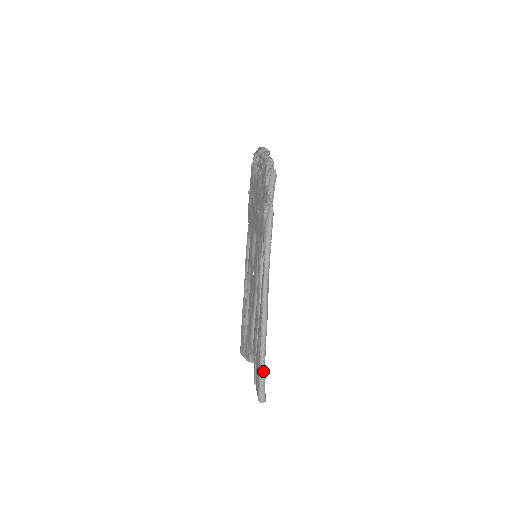
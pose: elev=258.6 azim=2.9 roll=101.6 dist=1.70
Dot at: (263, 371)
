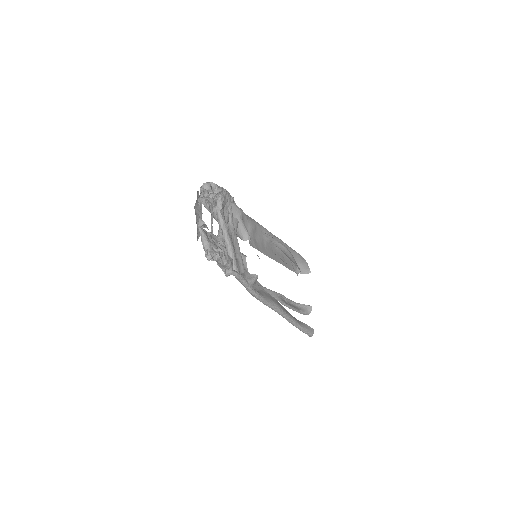
Dot at: (300, 329)
